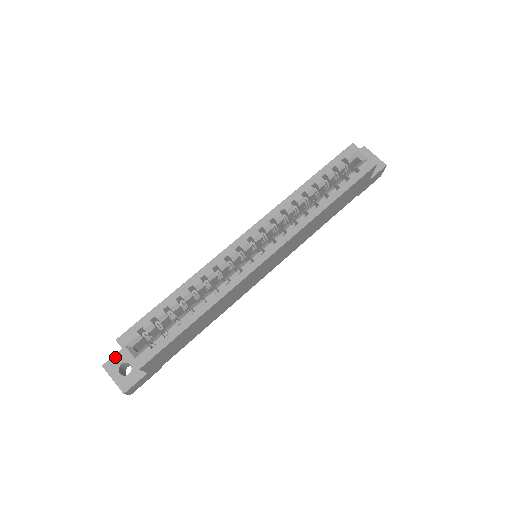
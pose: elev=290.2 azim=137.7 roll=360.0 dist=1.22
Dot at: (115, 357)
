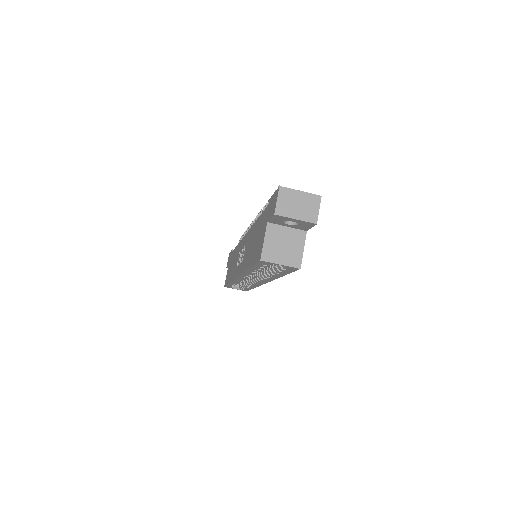
Dot at: occluded
